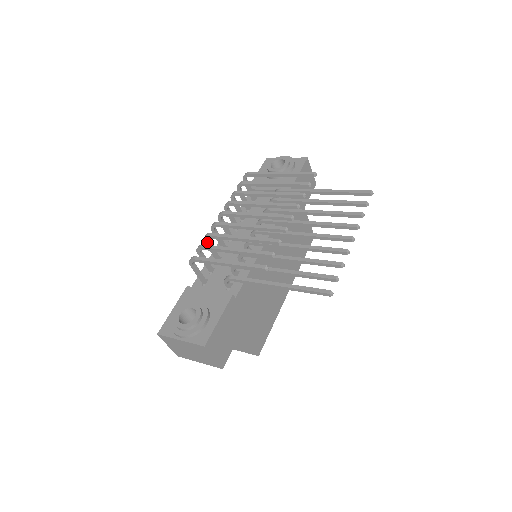
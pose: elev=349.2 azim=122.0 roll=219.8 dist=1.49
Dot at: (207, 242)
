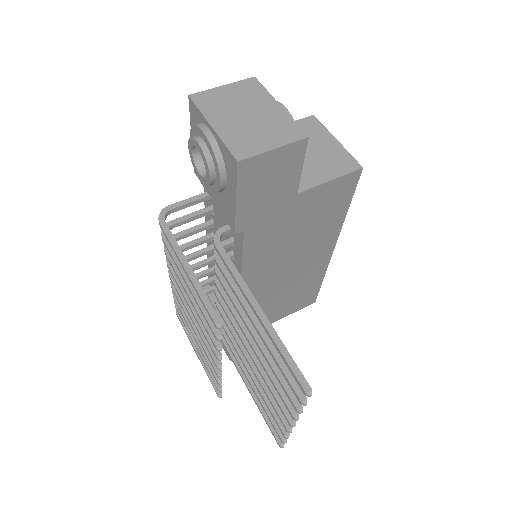
Dot at: occluded
